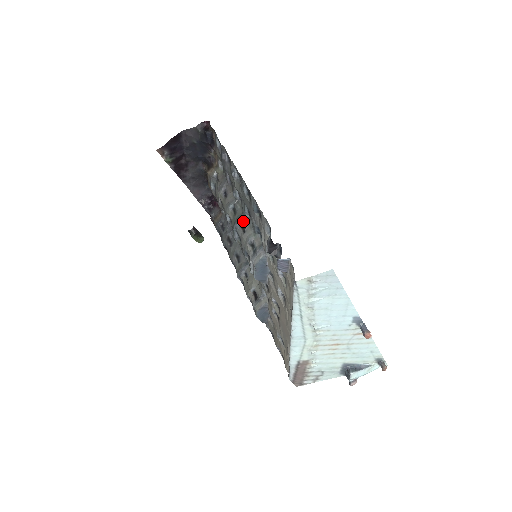
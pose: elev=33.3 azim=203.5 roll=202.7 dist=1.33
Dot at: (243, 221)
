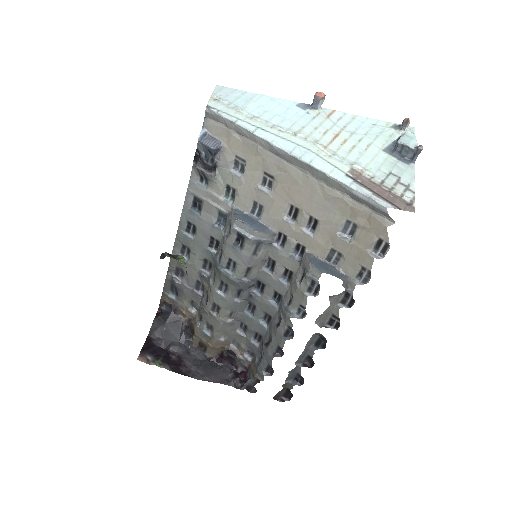
Dot at: (217, 257)
